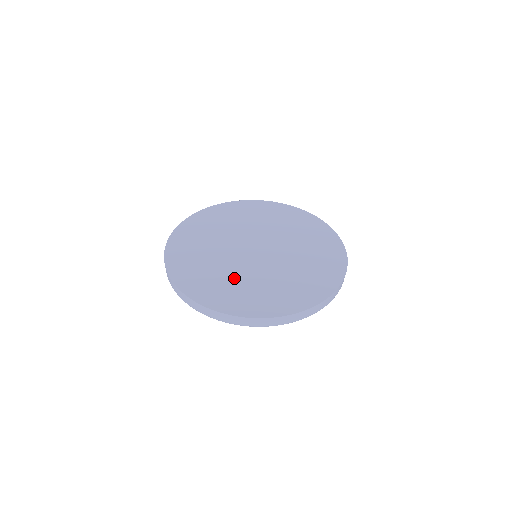
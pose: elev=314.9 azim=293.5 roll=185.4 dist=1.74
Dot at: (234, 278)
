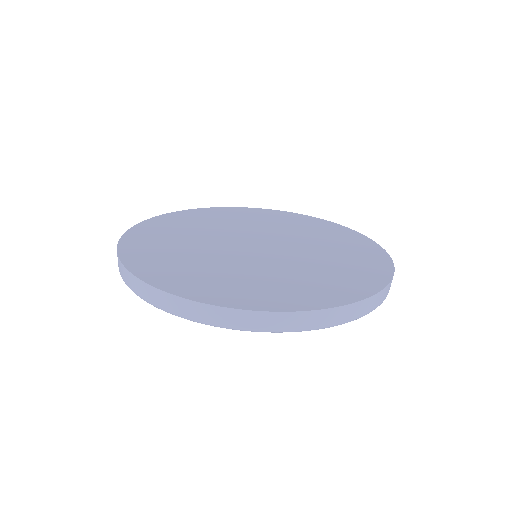
Dot at: (266, 274)
